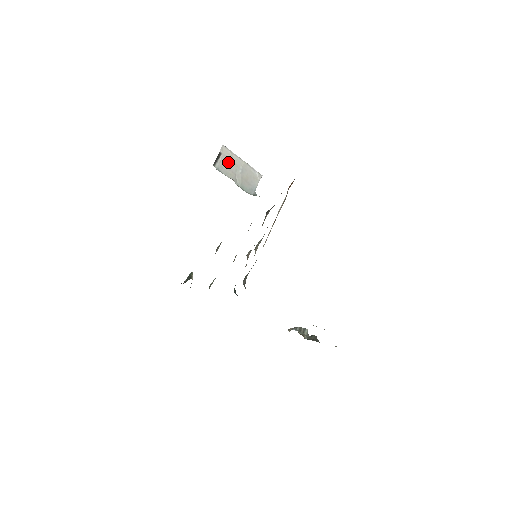
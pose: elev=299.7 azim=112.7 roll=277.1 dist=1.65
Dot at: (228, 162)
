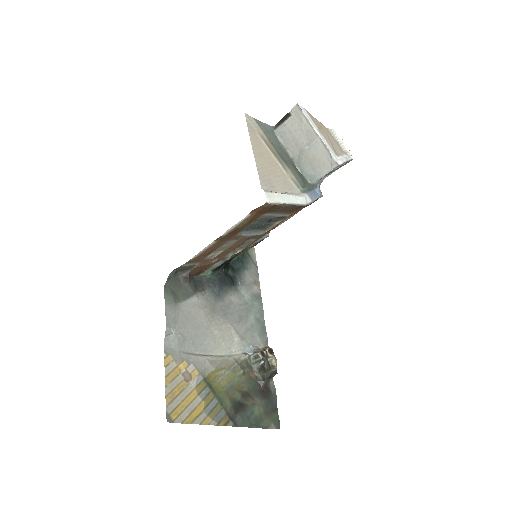
Dot at: (296, 129)
